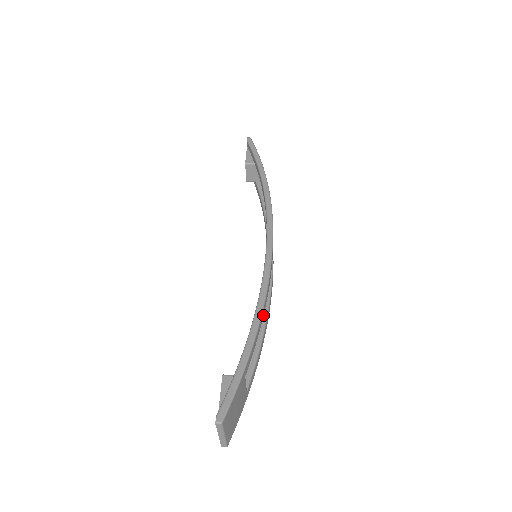
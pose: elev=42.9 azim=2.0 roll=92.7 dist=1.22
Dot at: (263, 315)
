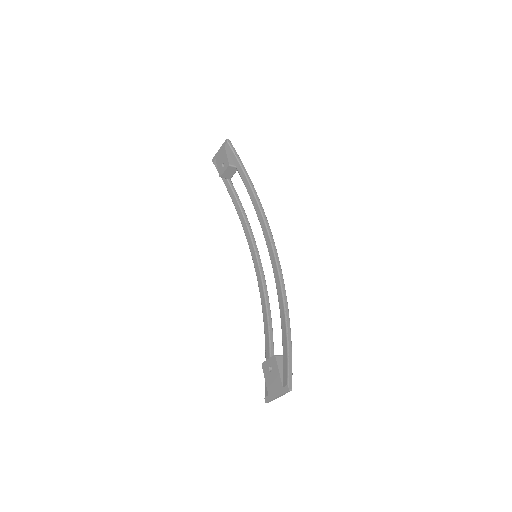
Dot at: occluded
